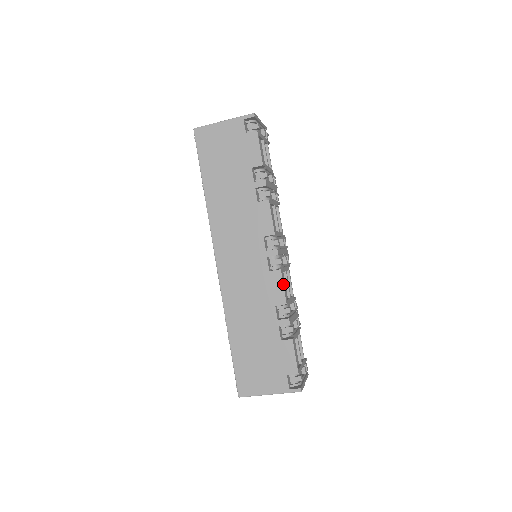
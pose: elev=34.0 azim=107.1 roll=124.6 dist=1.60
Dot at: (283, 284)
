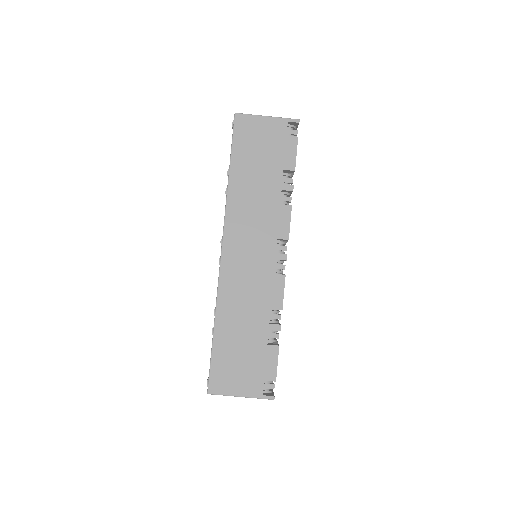
Dot at: occluded
